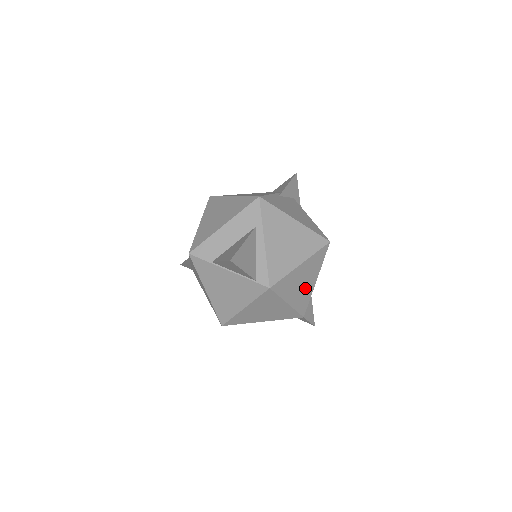
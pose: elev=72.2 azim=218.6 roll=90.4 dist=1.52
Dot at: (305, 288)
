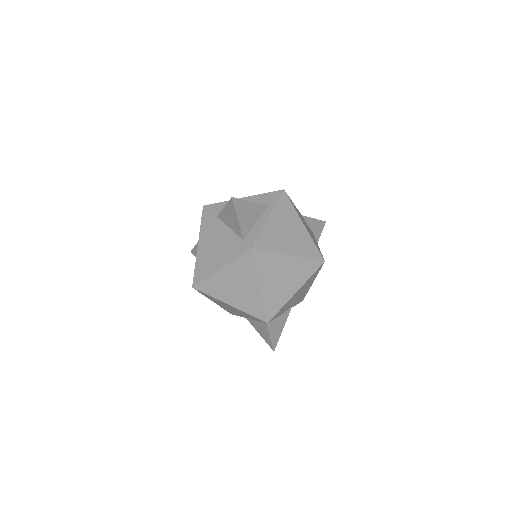
Dot at: (282, 288)
